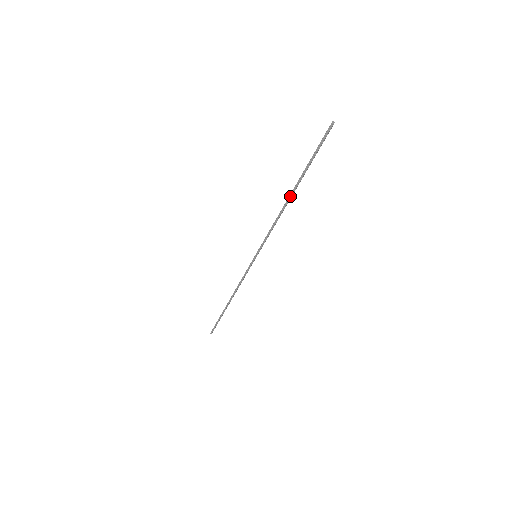
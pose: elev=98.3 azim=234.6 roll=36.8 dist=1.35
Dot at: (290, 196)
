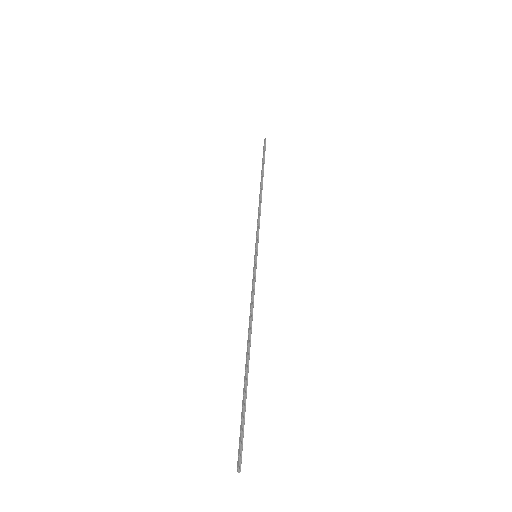
Dot at: (247, 351)
